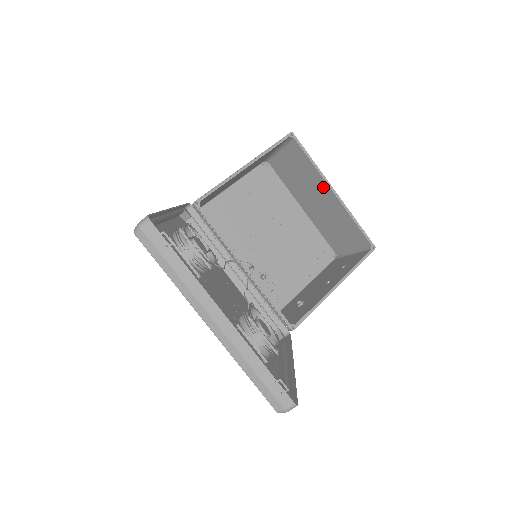
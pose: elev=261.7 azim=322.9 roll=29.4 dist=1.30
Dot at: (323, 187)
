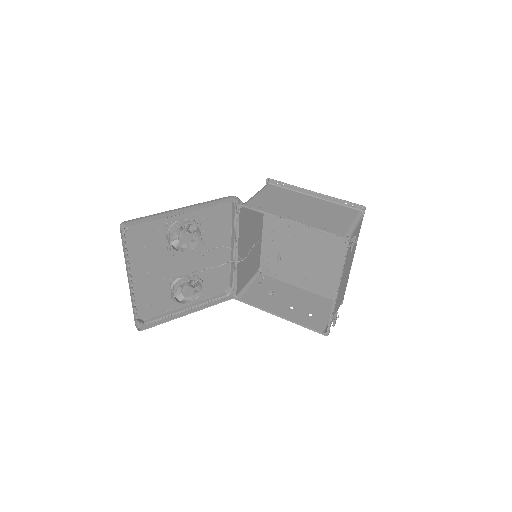
Dot at: occluded
